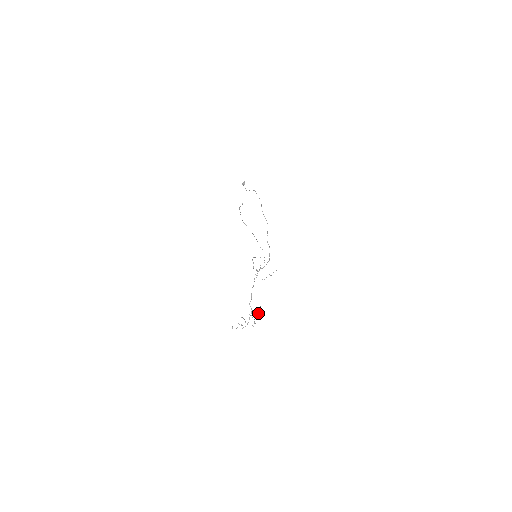
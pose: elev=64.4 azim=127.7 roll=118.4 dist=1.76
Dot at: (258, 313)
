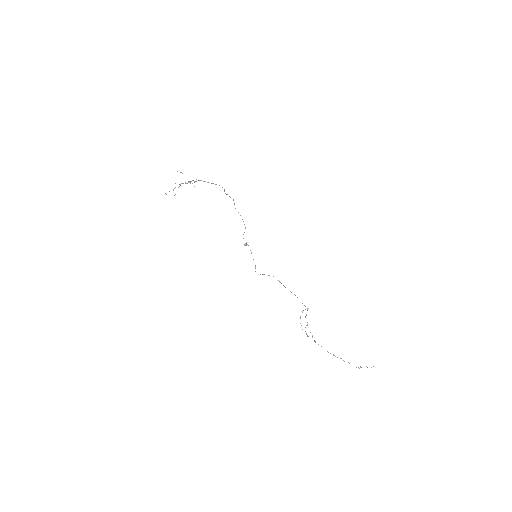
Dot at: occluded
